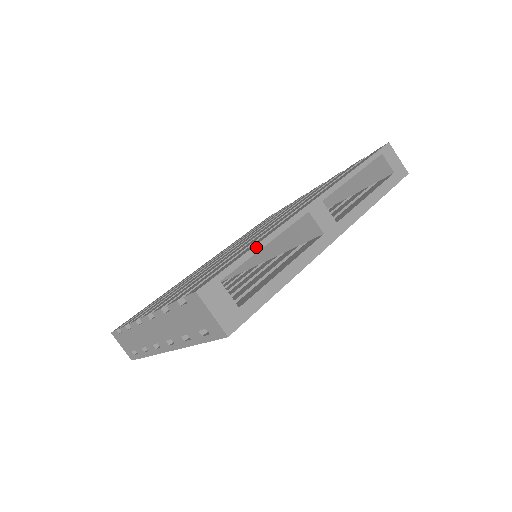
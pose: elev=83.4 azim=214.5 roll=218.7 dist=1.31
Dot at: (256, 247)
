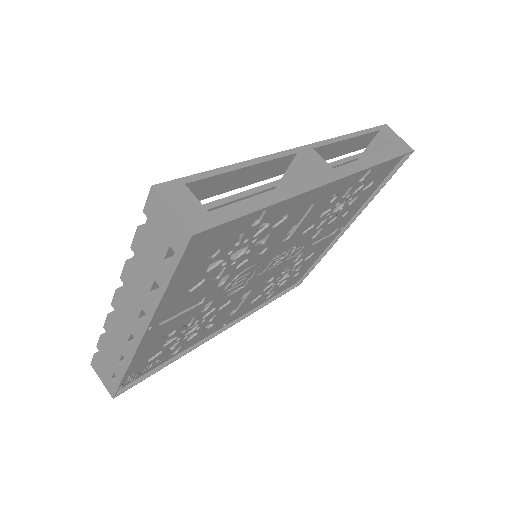
Dot at: (232, 166)
